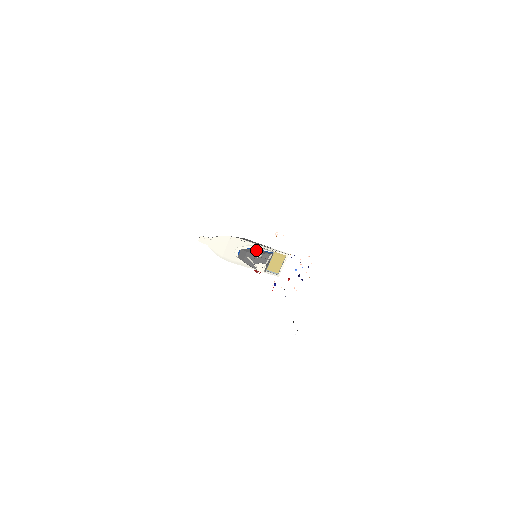
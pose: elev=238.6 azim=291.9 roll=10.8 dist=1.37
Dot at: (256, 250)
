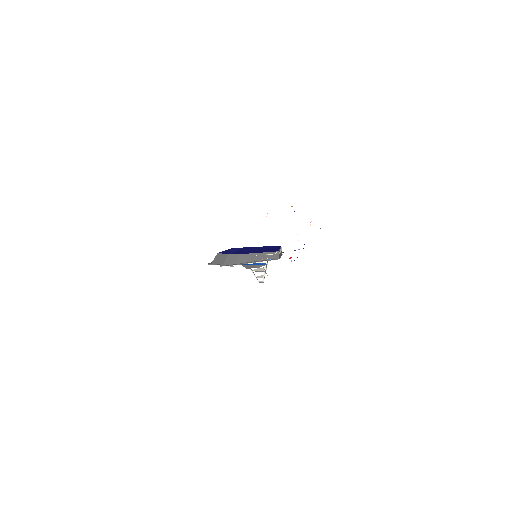
Dot at: (252, 266)
